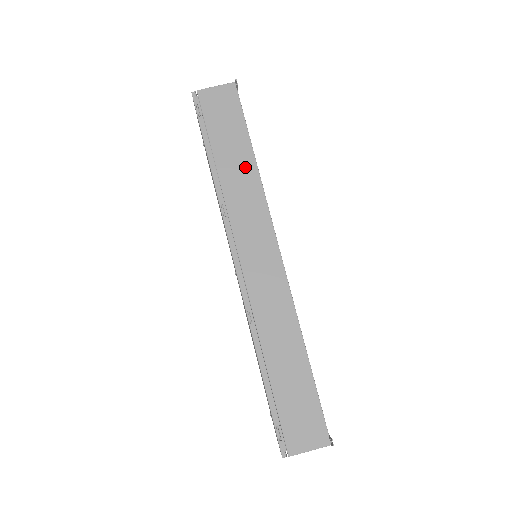
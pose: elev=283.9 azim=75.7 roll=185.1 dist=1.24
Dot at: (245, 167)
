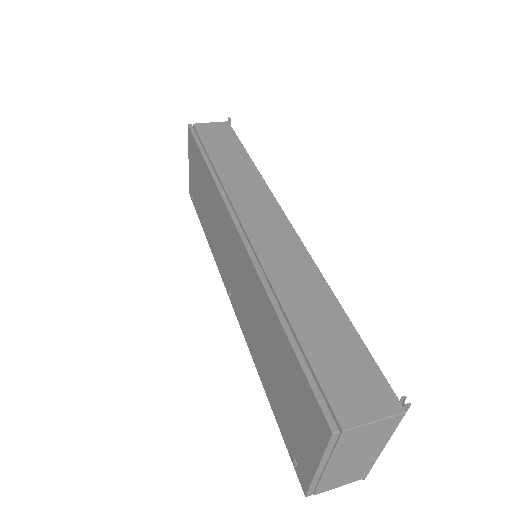
Dot at: (242, 164)
